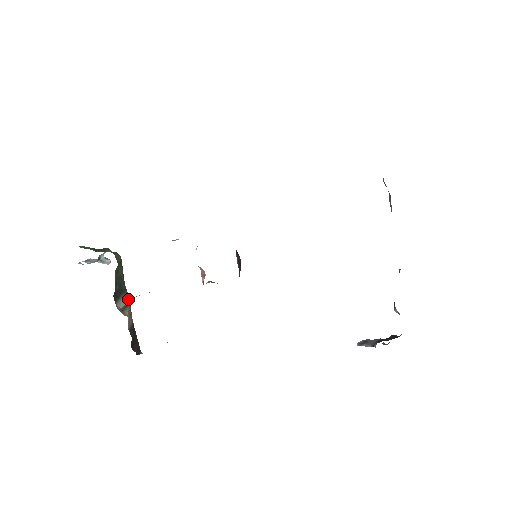
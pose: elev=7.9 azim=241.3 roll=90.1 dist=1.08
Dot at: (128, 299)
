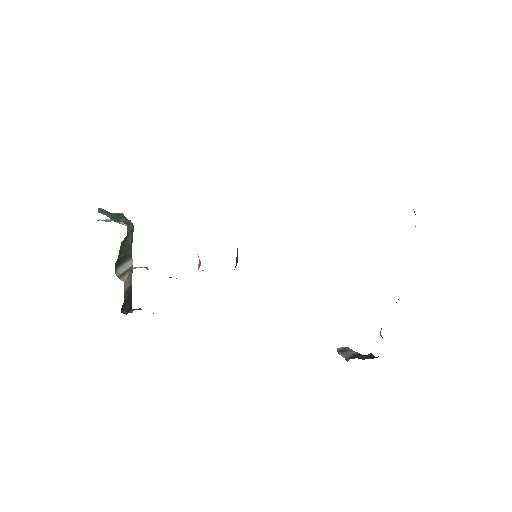
Dot at: (131, 264)
